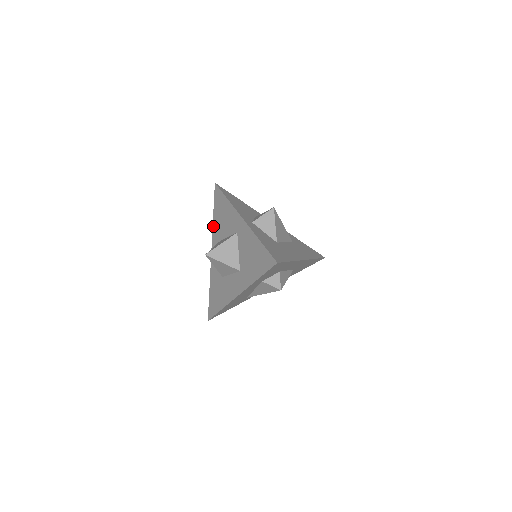
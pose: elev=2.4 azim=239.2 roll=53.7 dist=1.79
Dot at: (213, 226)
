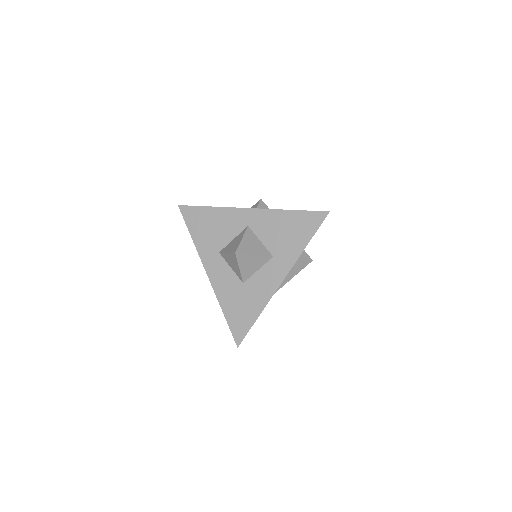
Dot at: (197, 247)
